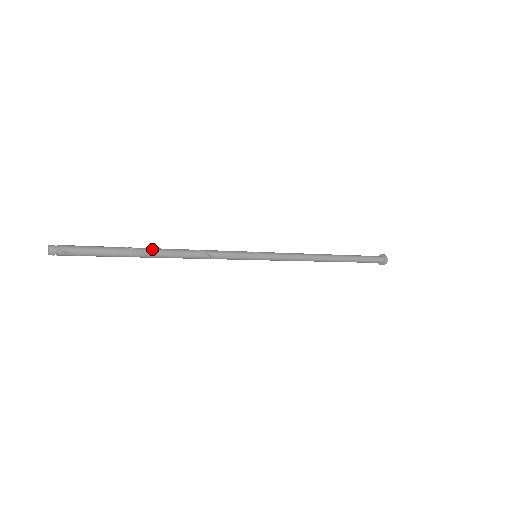
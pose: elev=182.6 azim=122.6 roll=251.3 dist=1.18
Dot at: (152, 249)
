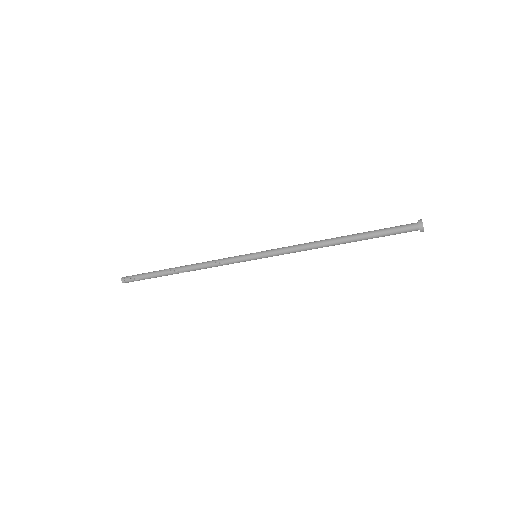
Dot at: (176, 267)
